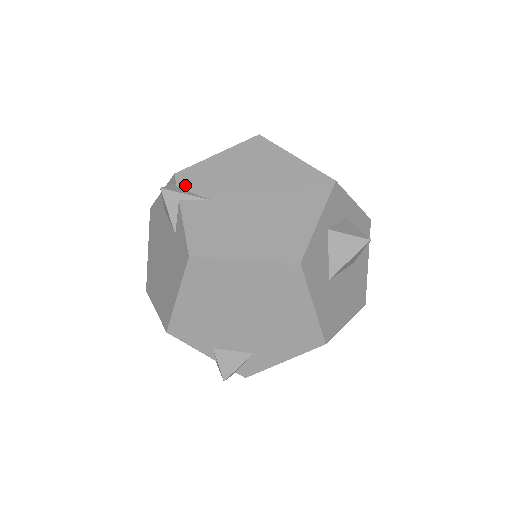
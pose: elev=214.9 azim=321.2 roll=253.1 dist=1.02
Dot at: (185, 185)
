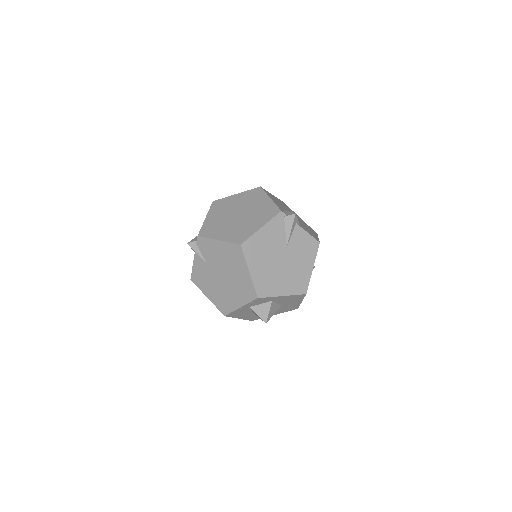
Dot at: (199, 246)
